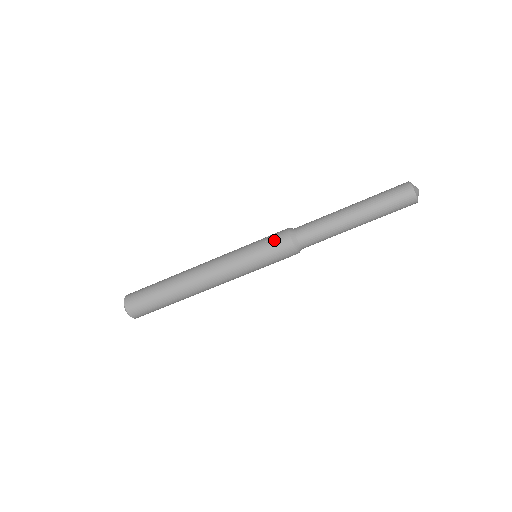
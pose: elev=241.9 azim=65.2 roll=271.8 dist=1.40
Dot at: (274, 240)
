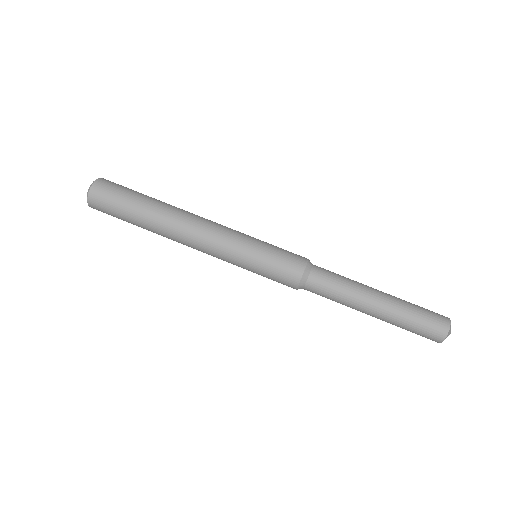
Dot at: occluded
